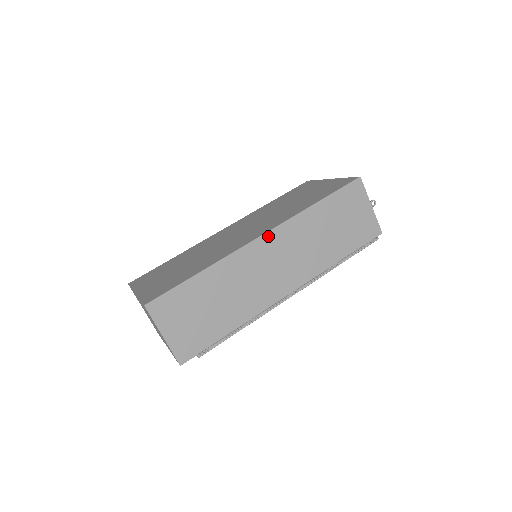
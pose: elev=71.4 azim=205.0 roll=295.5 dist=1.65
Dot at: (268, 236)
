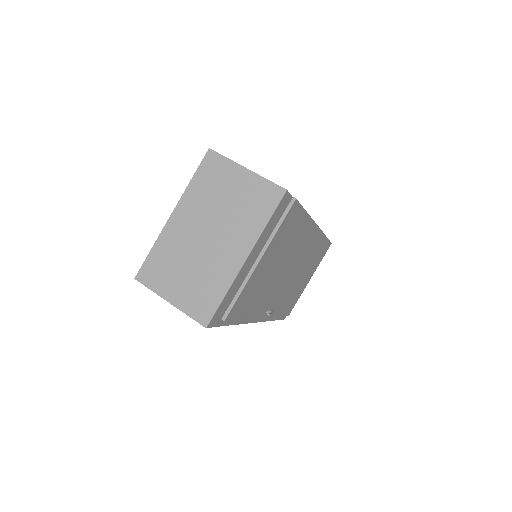
Dot at: occluded
